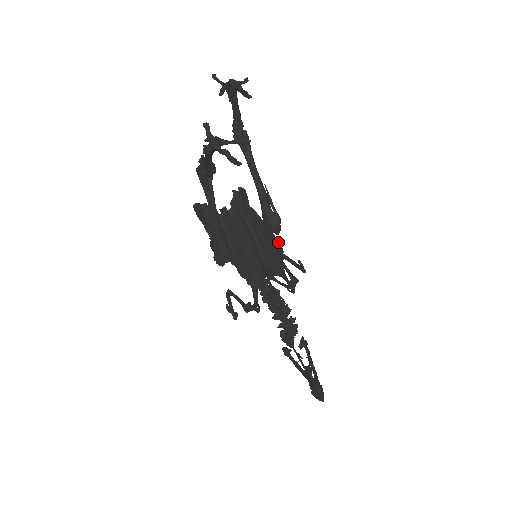
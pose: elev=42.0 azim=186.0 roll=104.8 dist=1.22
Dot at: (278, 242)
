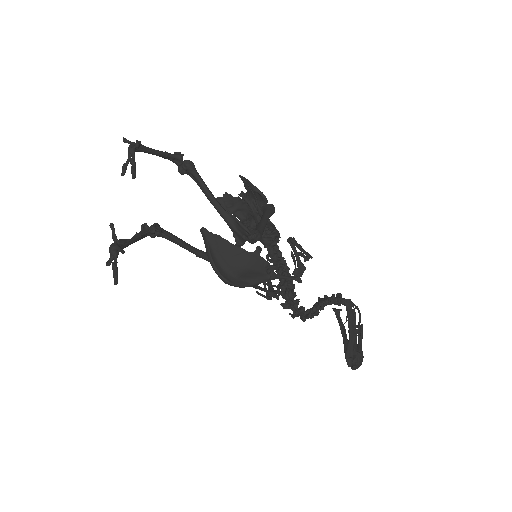
Dot at: (253, 256)
